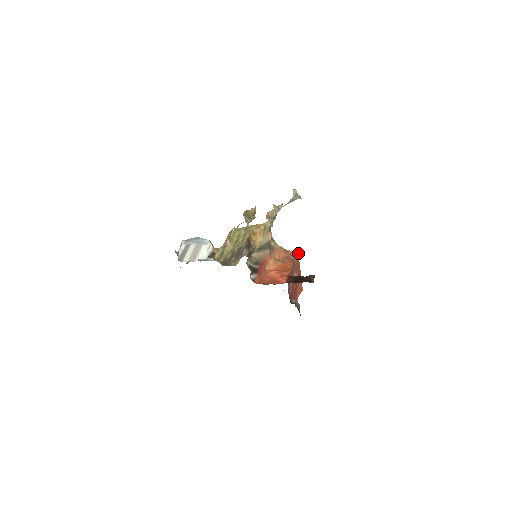
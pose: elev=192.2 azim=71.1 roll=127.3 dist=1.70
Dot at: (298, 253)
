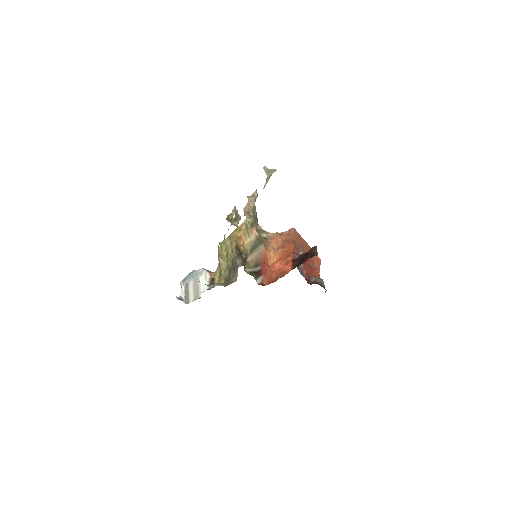
Dot at: (294, 229)
